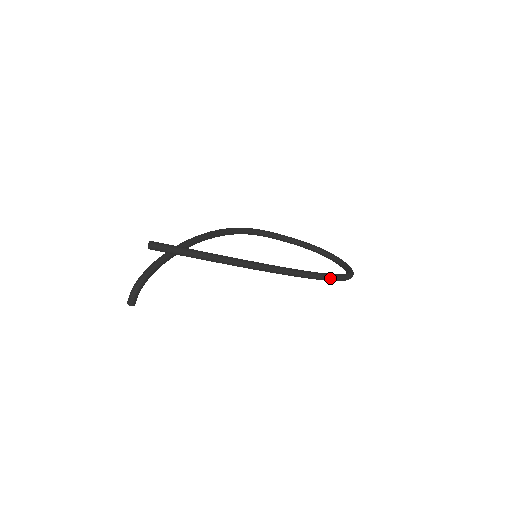
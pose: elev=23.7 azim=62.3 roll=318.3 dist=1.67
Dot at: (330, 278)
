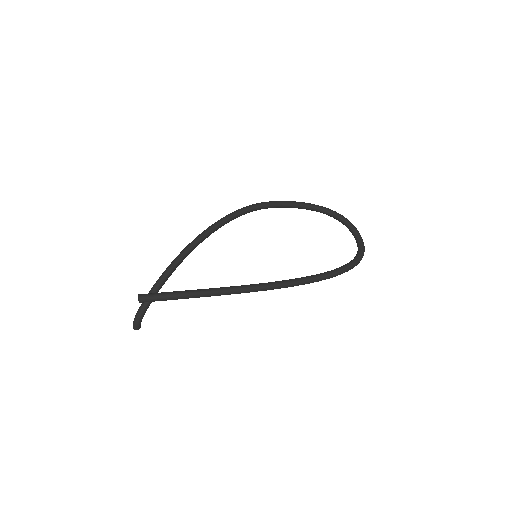
Dot at: (333, 276)
